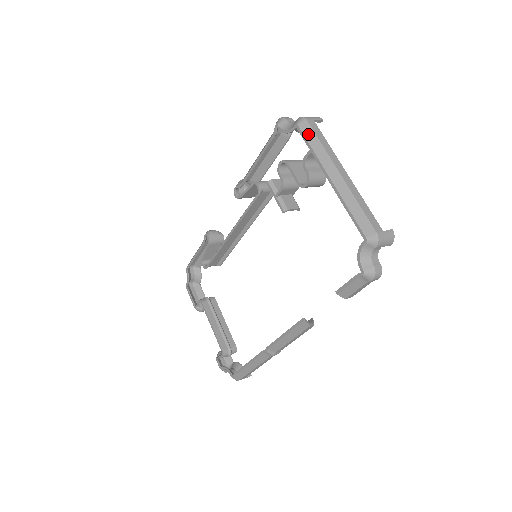
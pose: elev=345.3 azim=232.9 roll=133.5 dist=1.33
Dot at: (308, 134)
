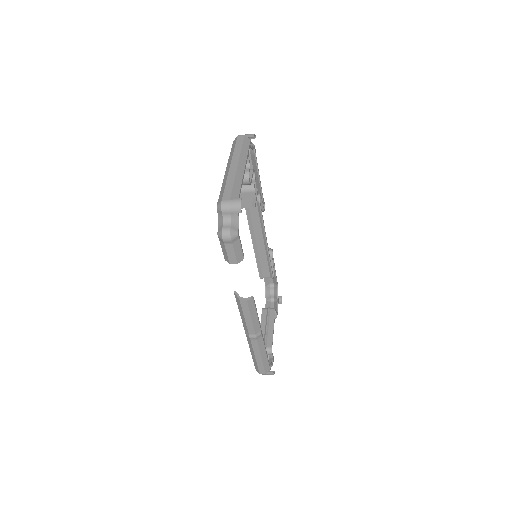
Dot at: (233, 145)
